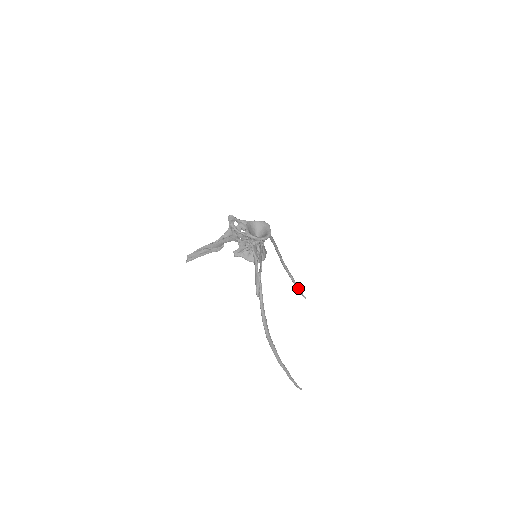
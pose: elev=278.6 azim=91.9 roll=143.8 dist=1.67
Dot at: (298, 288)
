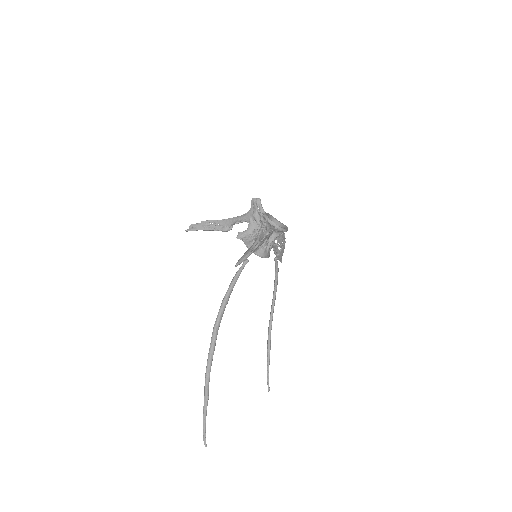
Dot at: (268, 371)
